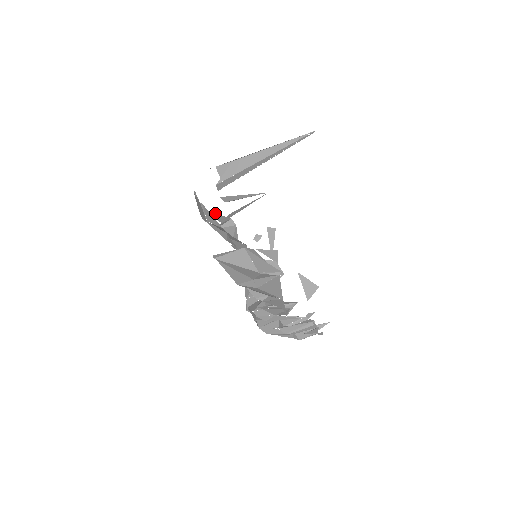
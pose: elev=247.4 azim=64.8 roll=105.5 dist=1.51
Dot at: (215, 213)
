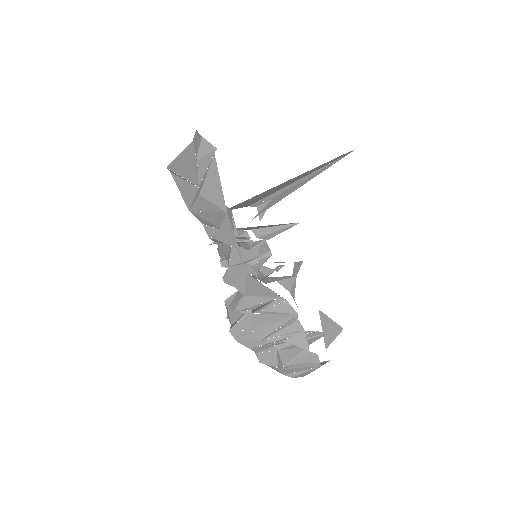
Dot at: occluded
